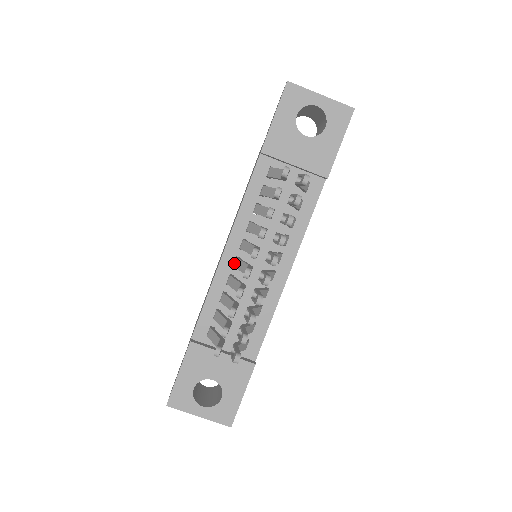
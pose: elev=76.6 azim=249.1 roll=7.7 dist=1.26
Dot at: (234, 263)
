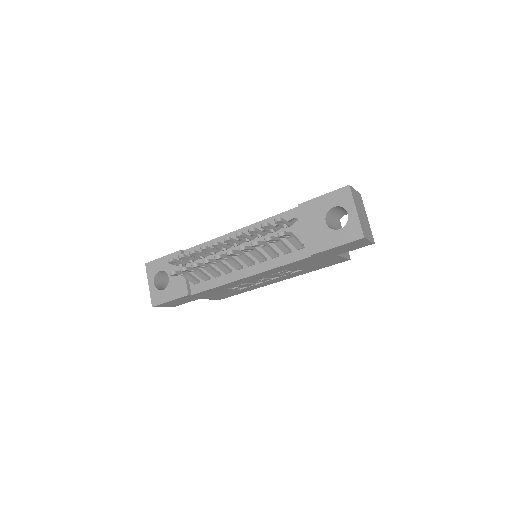
Dot at: occluded
